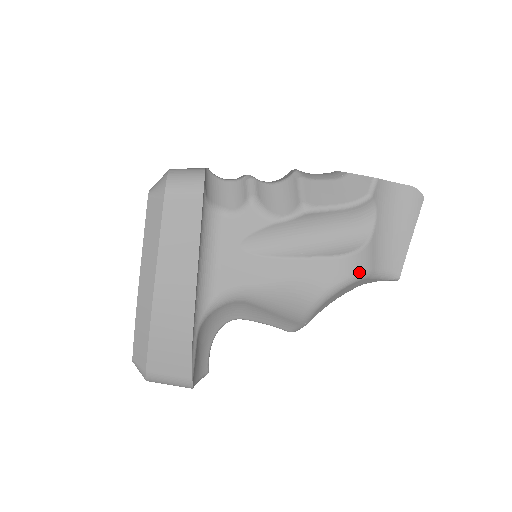
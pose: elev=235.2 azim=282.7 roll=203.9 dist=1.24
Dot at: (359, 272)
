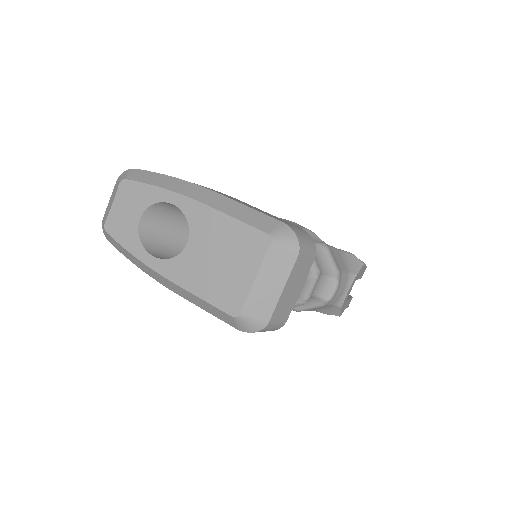
Dot at: occluded
